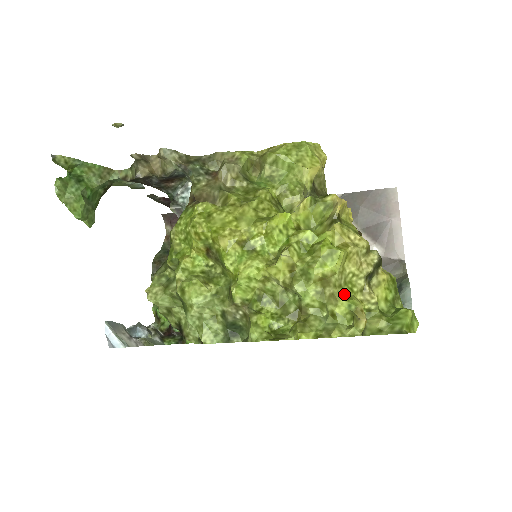
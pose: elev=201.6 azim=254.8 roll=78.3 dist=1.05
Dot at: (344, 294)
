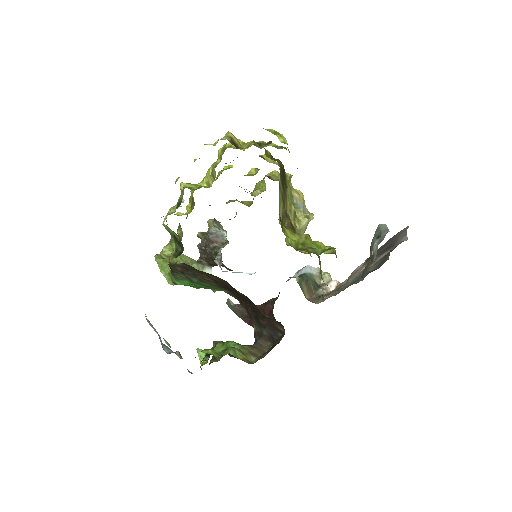
Dot at: occluded
